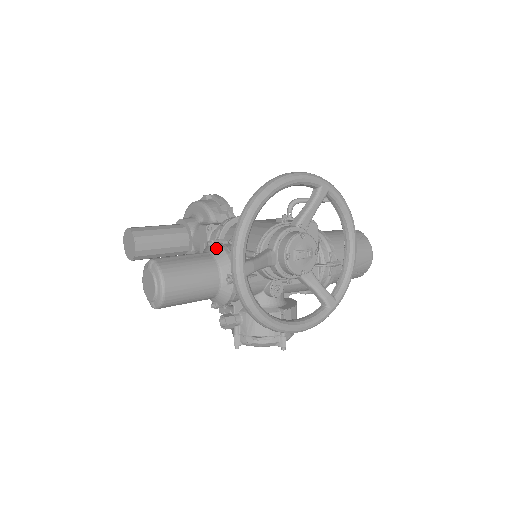
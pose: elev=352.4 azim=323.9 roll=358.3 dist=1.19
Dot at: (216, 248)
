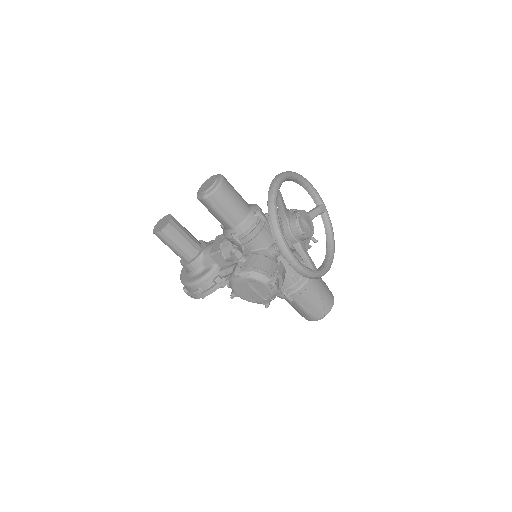
Dot at: (249, 204)
